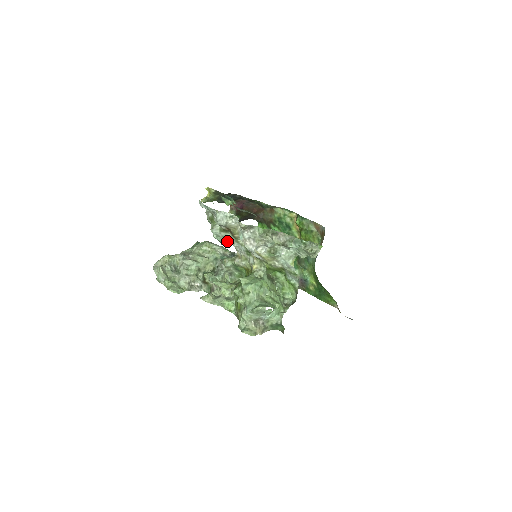
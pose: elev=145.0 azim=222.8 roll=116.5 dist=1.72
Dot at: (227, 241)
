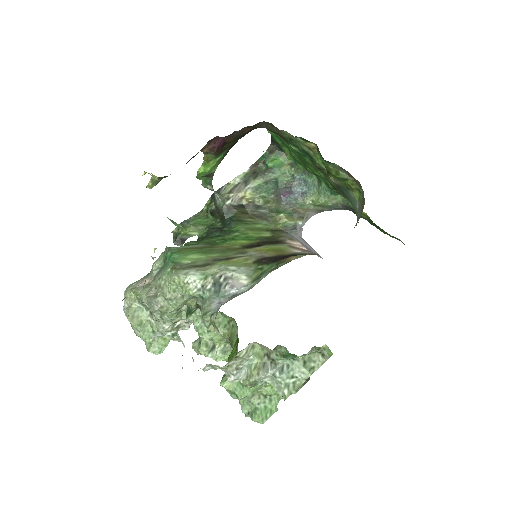
Dot at: occluded
